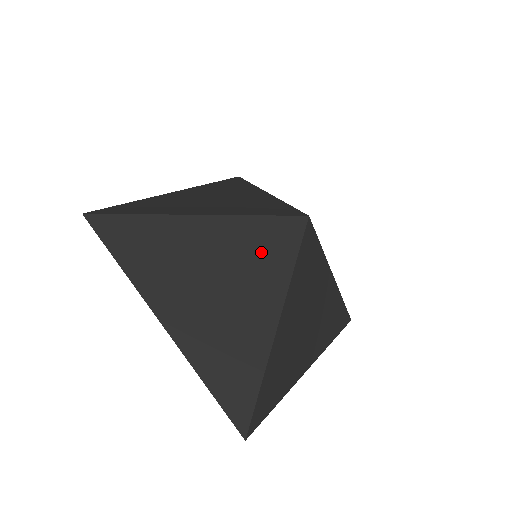
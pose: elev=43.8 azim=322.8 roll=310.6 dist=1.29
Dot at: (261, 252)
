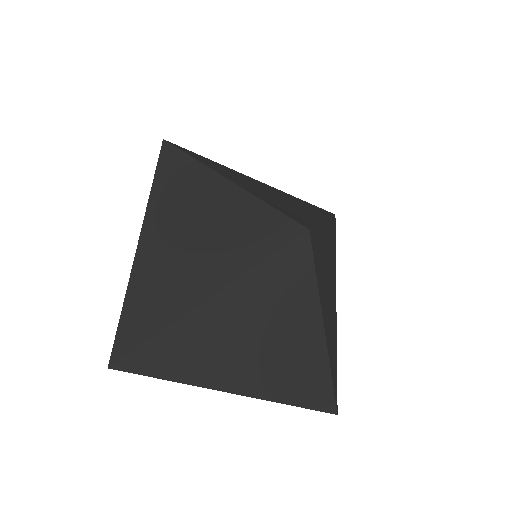
Dot at: (284, 290)
